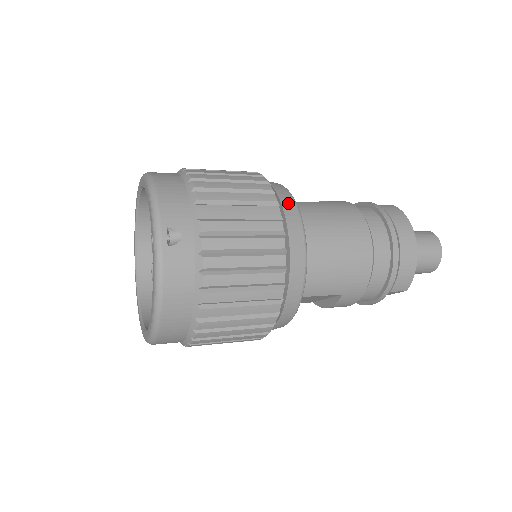
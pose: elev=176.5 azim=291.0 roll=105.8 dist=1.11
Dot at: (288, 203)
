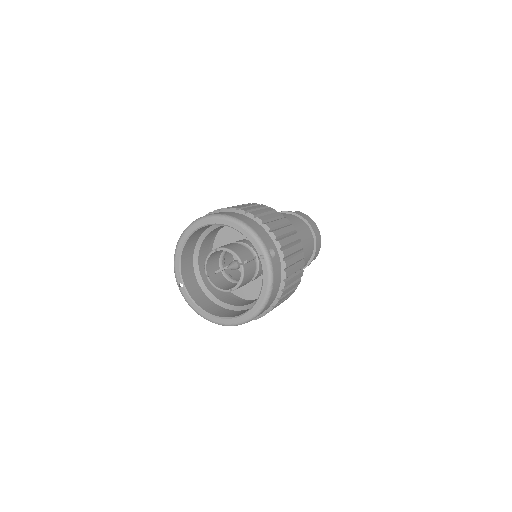
Dot at: occluded
